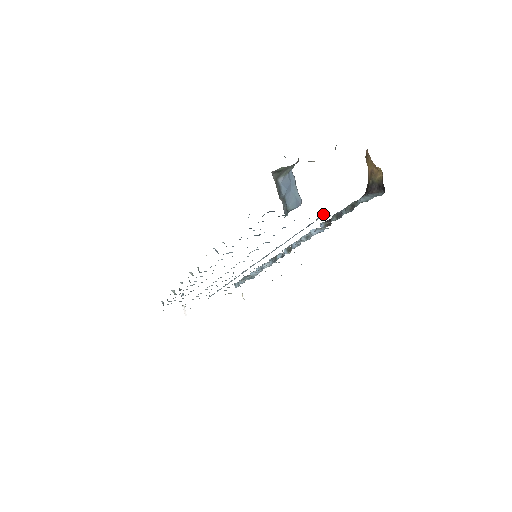
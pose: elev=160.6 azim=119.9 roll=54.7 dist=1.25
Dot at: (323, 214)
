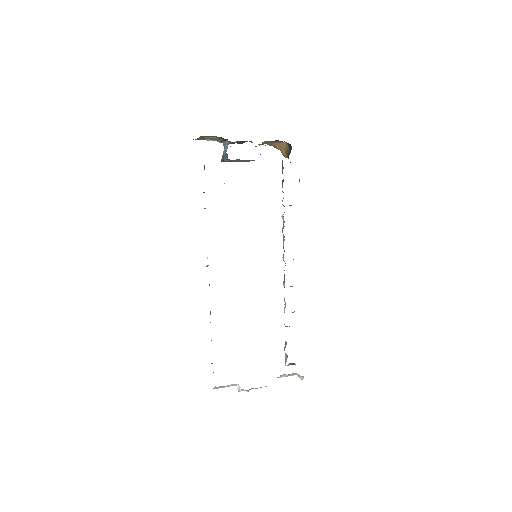
Dot at: occluded
